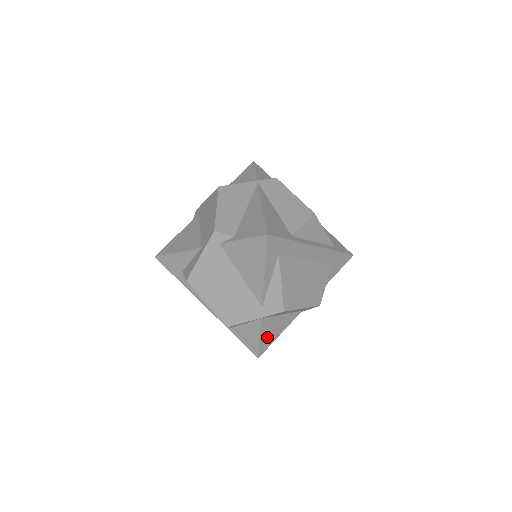
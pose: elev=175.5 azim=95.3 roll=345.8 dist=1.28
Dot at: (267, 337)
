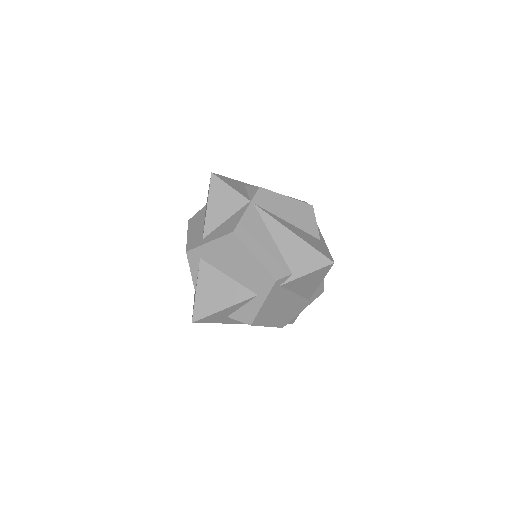
Dot at: occluded
